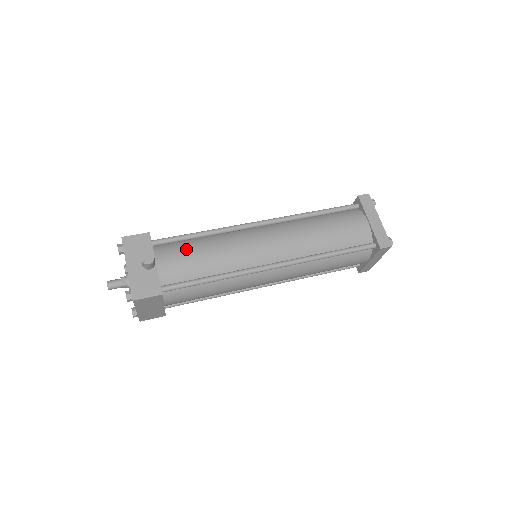
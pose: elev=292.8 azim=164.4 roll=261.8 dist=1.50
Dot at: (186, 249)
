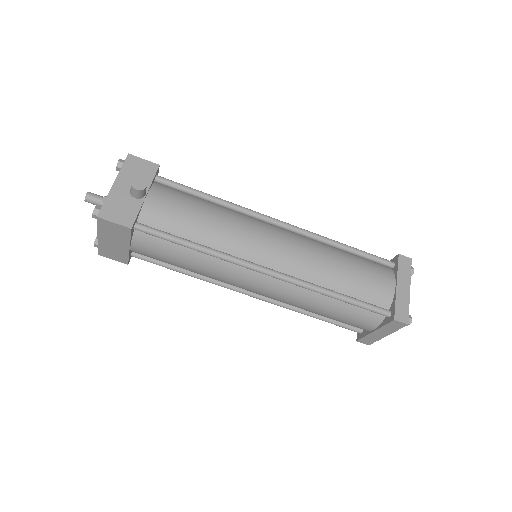
Dot at: (186, 202)
